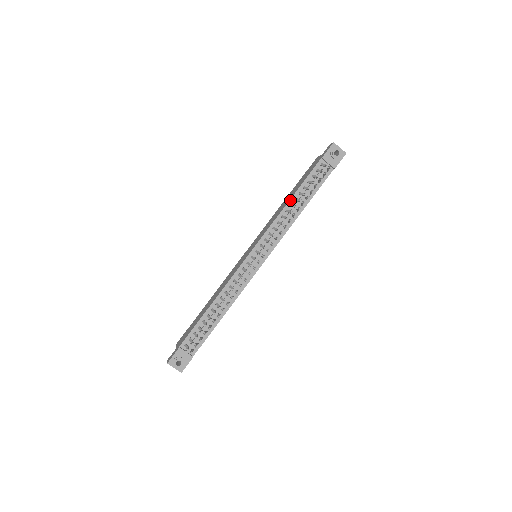
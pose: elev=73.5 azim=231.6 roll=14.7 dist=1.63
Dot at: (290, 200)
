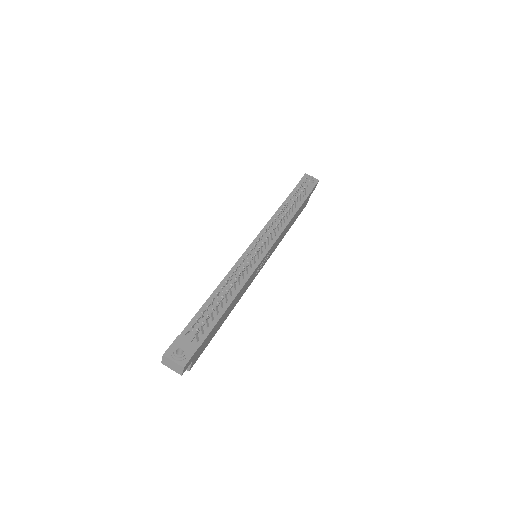
Dot at: (279, 208)
